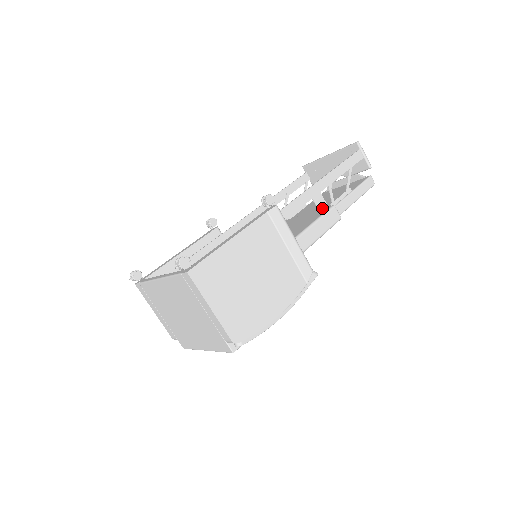
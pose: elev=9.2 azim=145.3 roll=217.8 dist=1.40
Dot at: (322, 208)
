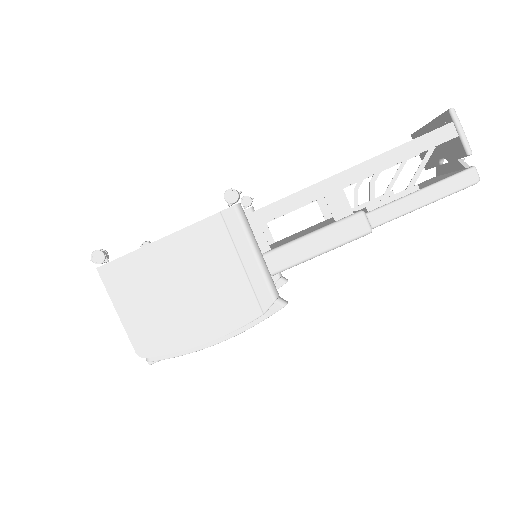
Dot at: (340, 212)
